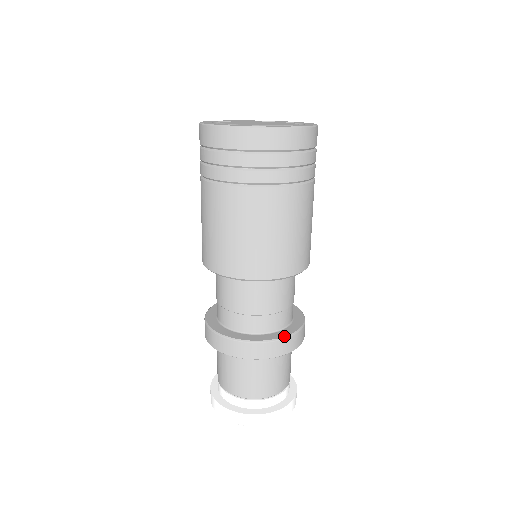
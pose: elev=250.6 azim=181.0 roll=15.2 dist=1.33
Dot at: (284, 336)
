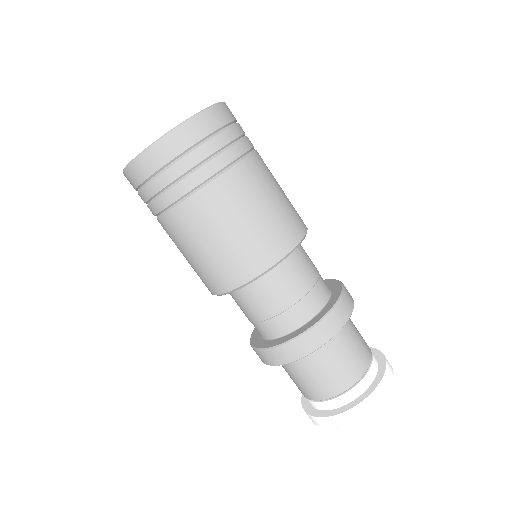
Dot at: (316, 322)
